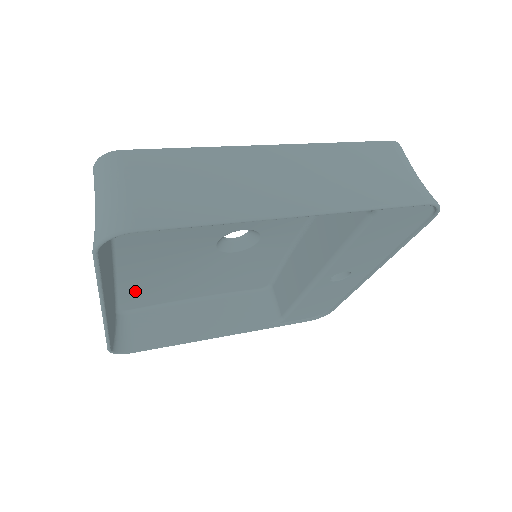
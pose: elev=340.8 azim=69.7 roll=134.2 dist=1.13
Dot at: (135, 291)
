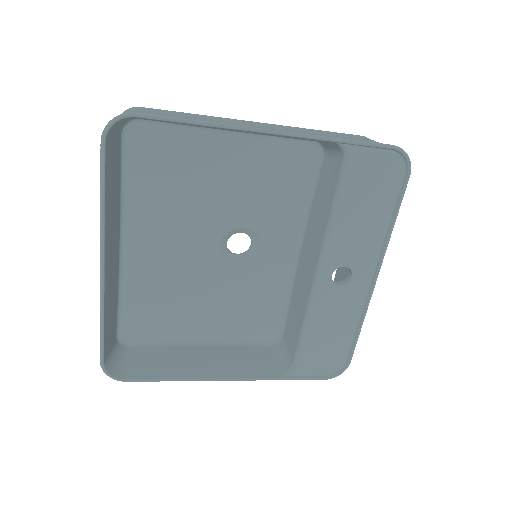
Dot at: (139, 306)
